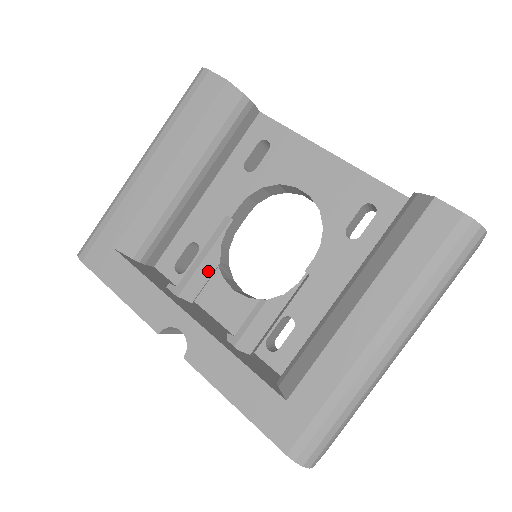
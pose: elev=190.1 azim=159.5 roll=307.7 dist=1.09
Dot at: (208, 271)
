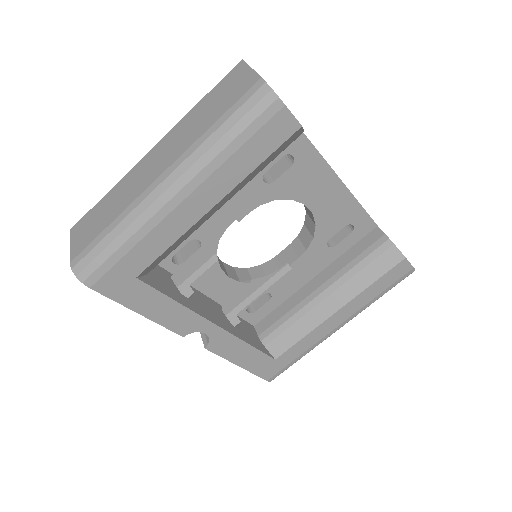
Dot at: (203, 259)
